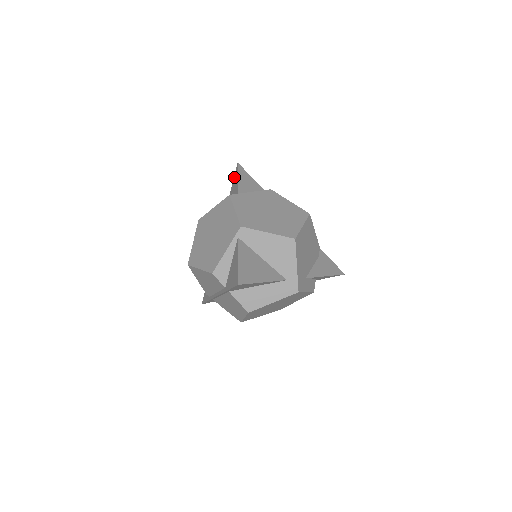
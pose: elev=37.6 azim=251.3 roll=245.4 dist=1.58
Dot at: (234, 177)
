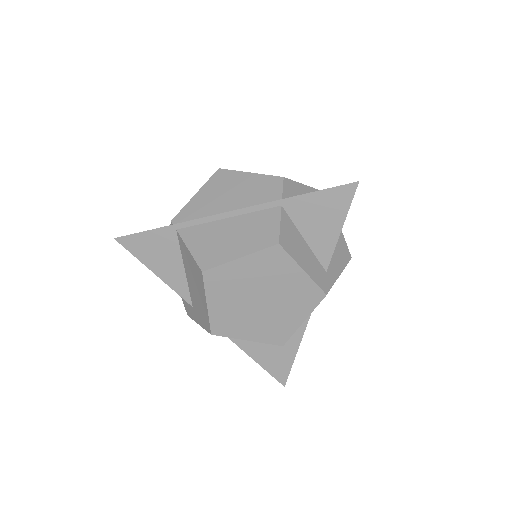
Dot at: occluded
